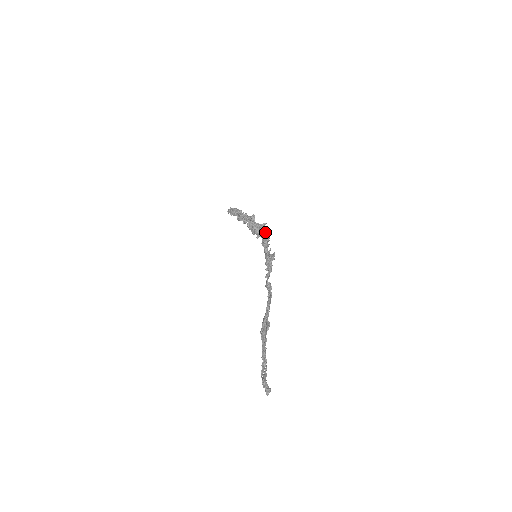
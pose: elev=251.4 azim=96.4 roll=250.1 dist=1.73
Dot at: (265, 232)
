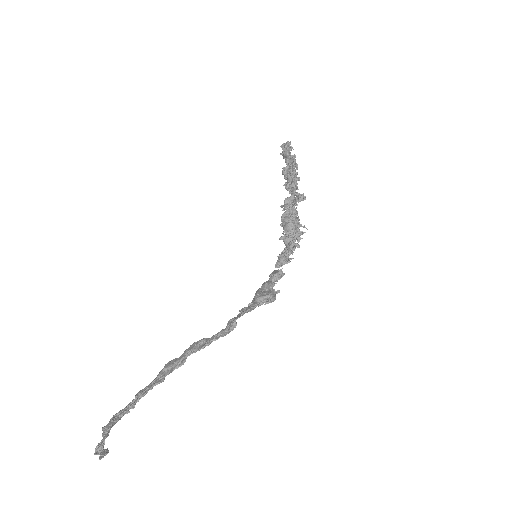
Dot at: (296, 245)
